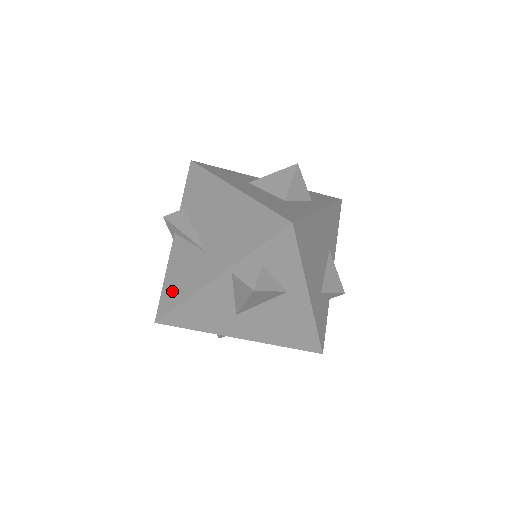
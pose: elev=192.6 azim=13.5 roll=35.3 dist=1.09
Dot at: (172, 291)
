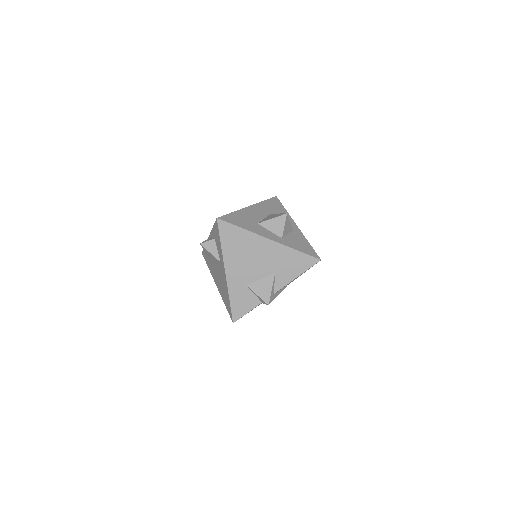
Dot at: occluded
